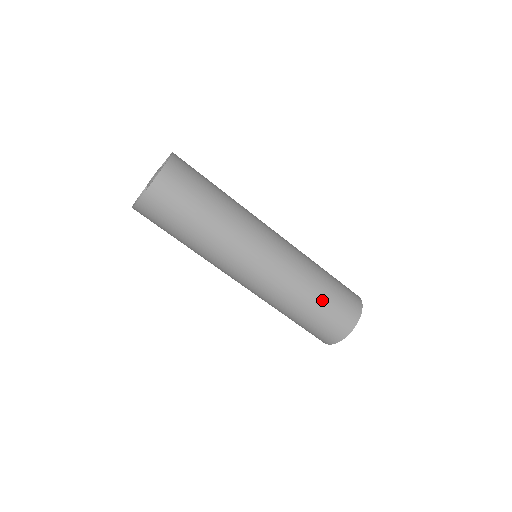
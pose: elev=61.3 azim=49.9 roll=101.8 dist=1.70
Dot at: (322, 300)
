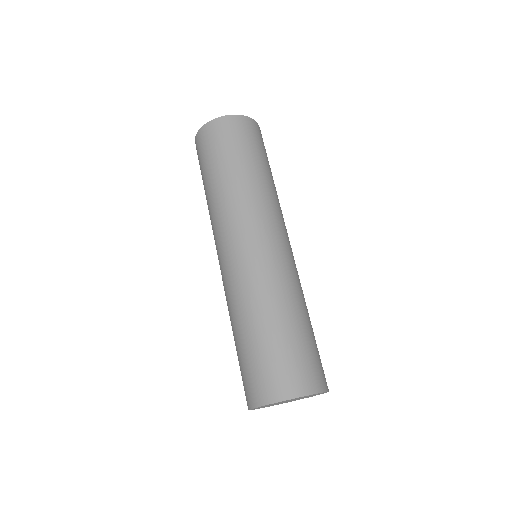
Dot at: (295, 328)
